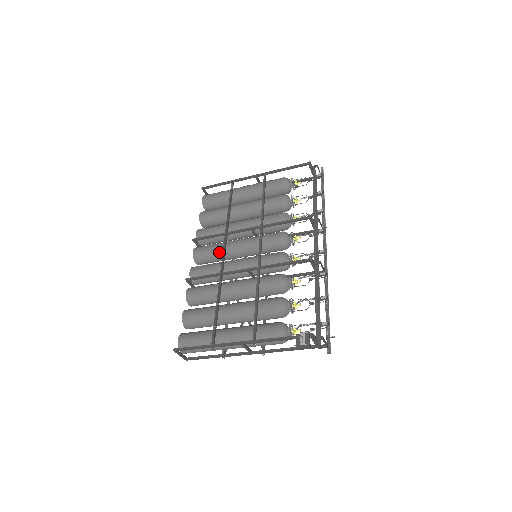
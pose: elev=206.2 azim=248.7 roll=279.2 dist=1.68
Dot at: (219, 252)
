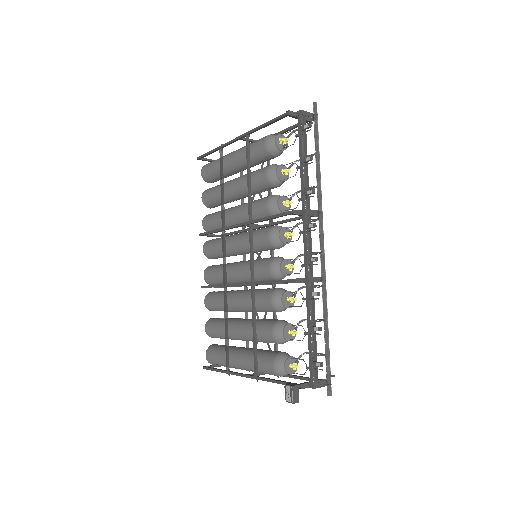
Dot at: (222, 252)
